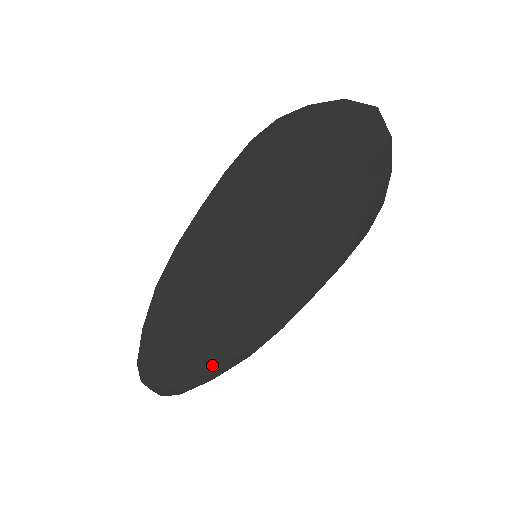
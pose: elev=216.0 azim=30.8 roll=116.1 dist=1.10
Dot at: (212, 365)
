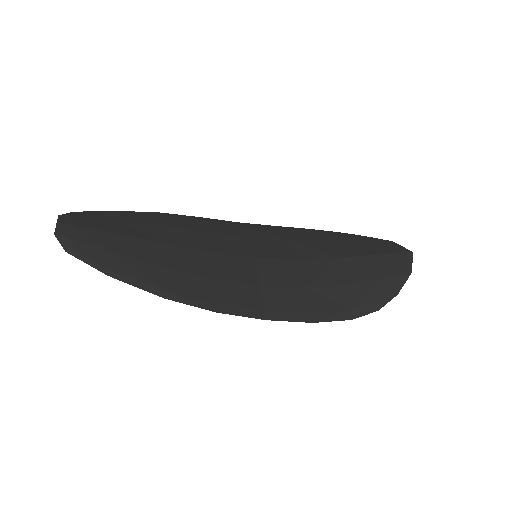
Dot at: (128, 266)
